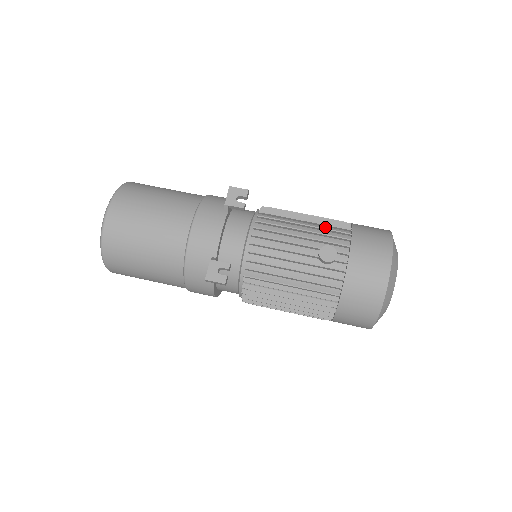
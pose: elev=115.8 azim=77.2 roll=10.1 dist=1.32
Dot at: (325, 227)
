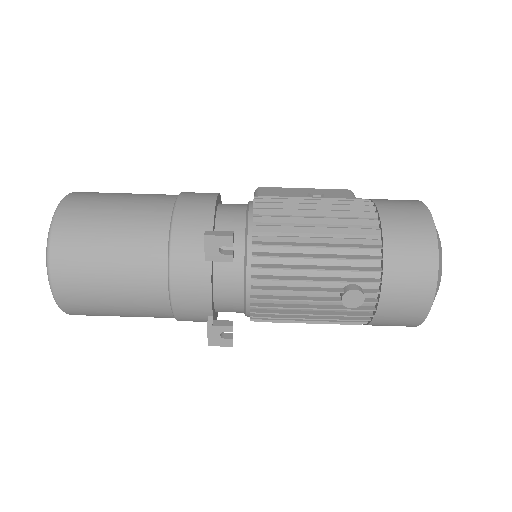
Dot at: (346, 247)
